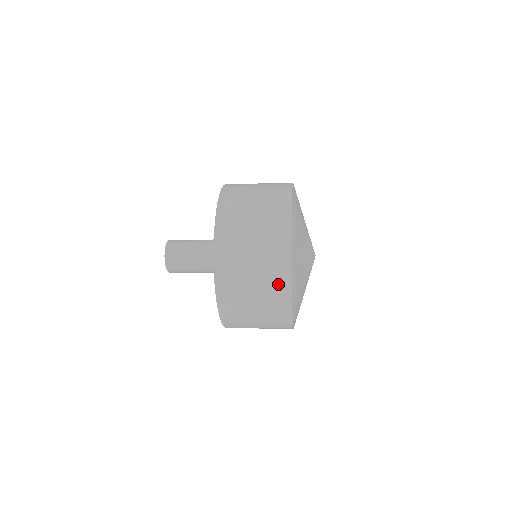
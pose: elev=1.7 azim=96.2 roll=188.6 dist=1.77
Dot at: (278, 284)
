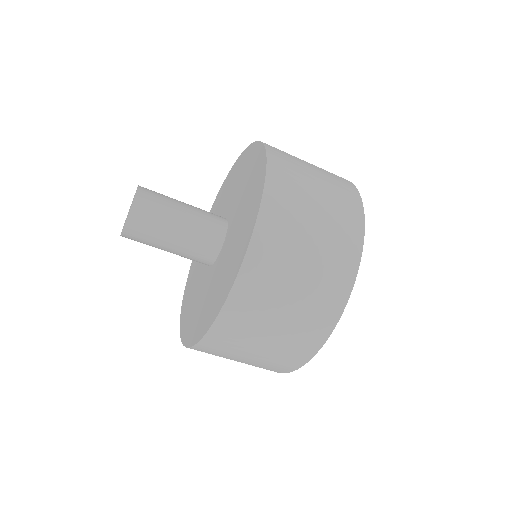
Dot at: (340, 269)
